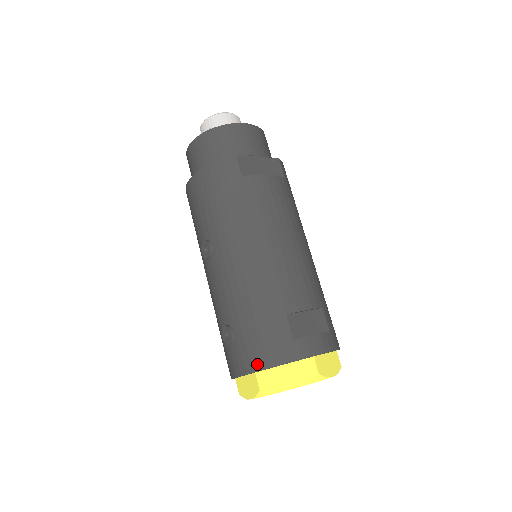
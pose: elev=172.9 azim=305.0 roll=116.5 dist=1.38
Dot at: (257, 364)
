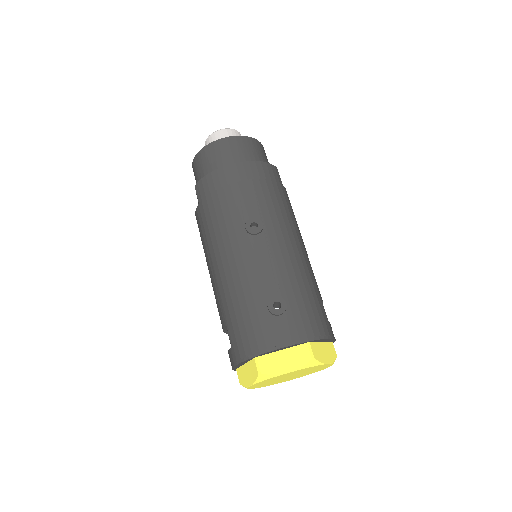
Dot at: (313, 334)
